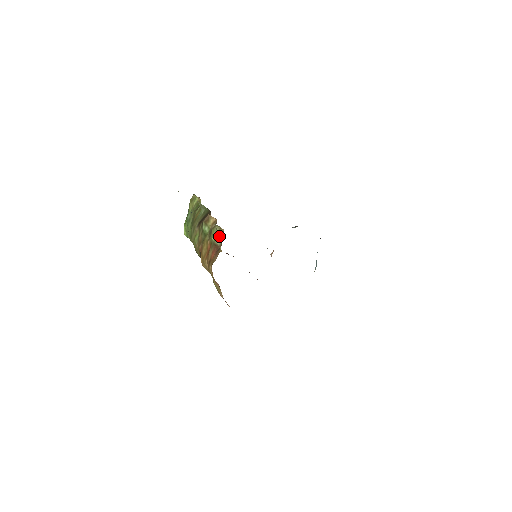
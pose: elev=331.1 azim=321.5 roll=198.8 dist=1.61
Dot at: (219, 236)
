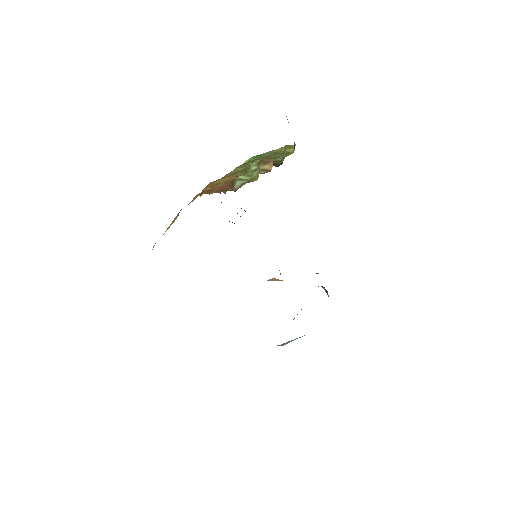
Dot at: (247, 180)
